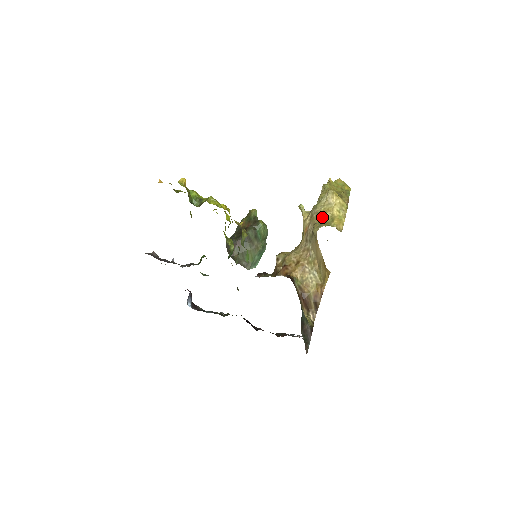
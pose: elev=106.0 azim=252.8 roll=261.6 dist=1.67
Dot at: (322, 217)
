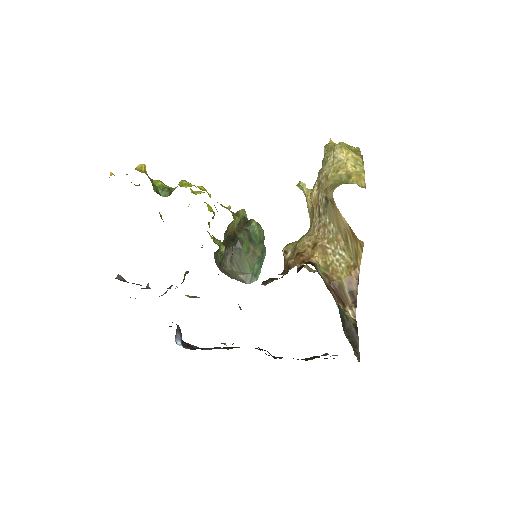
Dot at: (334, 178)
